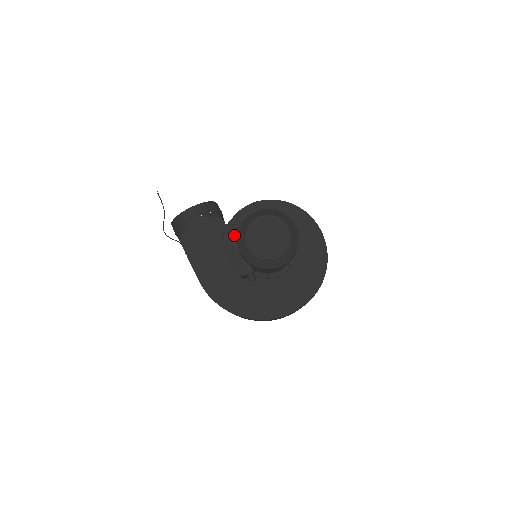
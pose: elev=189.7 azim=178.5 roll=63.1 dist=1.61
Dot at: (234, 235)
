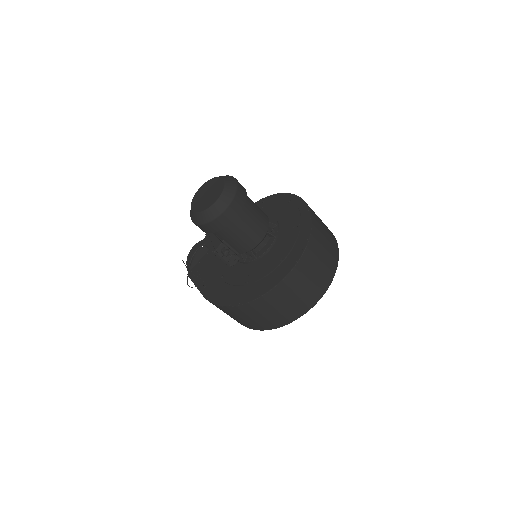
Dot at: occluded
